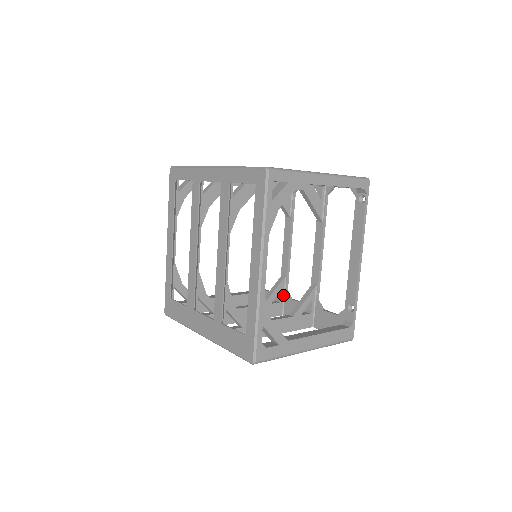
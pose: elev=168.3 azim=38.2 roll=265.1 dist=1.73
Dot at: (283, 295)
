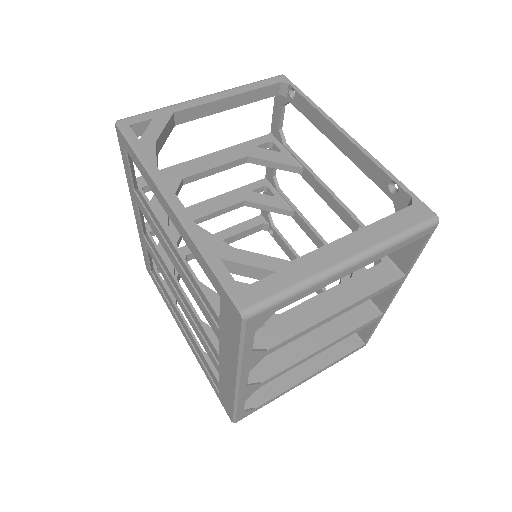
Dot at: occluded
